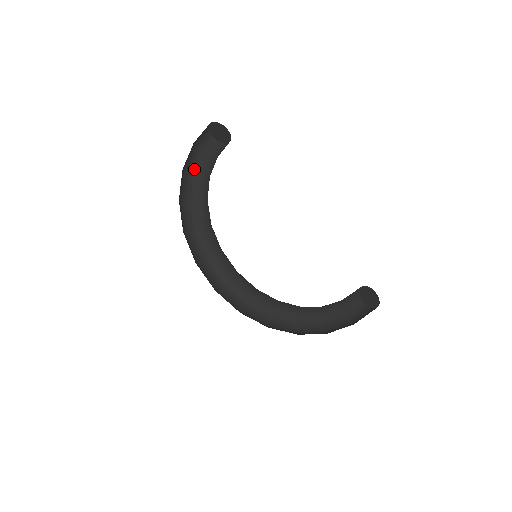
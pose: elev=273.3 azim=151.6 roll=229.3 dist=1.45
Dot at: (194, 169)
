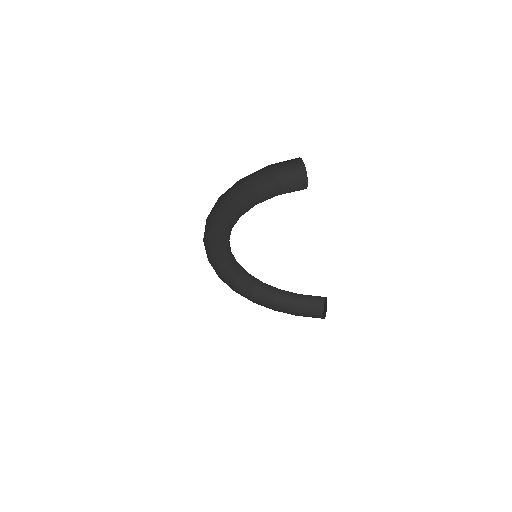
Dot at: (258, 175)
